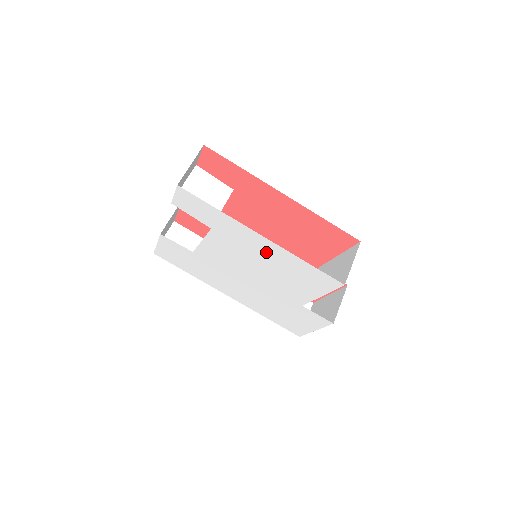
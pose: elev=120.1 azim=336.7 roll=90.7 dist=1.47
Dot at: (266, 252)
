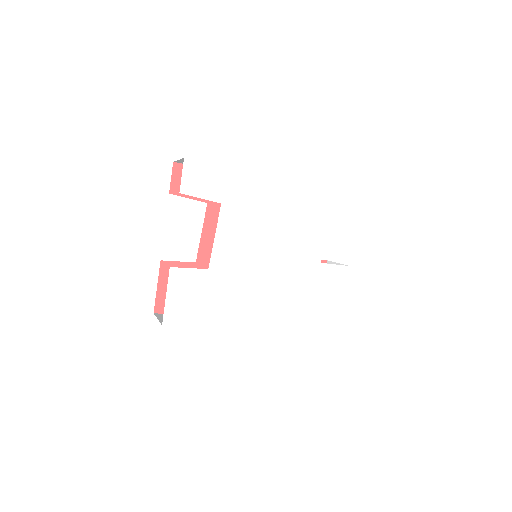
Dot at: (272, 198)
